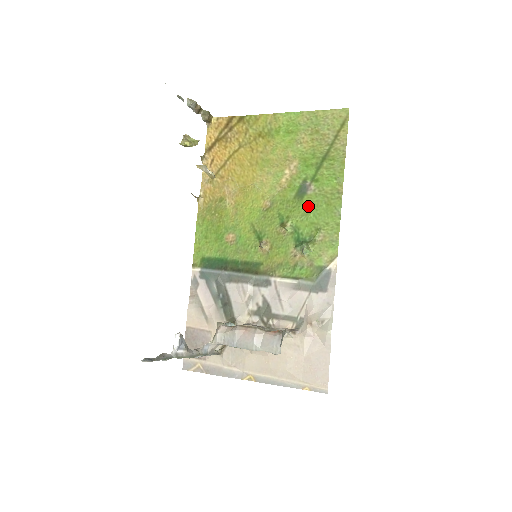
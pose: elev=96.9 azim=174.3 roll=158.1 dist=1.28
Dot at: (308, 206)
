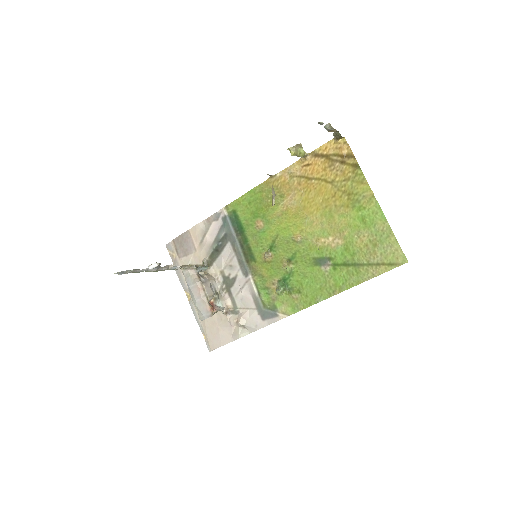
Dot at: (312, 273)
